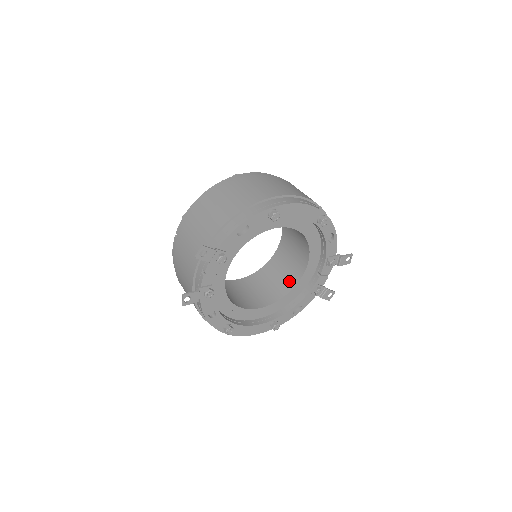
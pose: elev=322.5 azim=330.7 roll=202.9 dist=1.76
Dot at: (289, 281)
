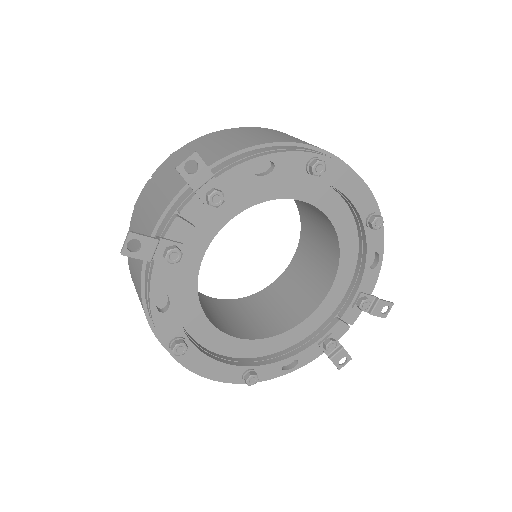
Dot at: (290, 316)
